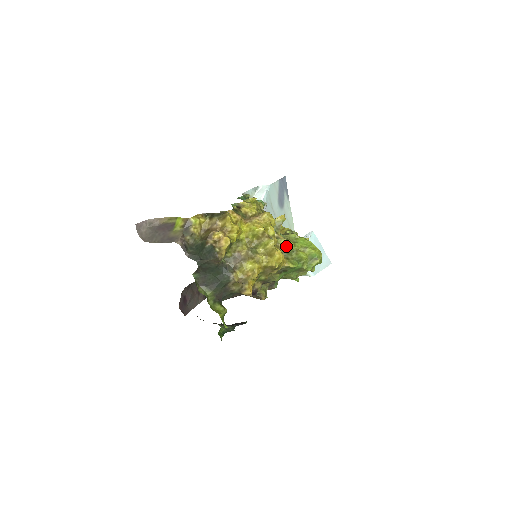
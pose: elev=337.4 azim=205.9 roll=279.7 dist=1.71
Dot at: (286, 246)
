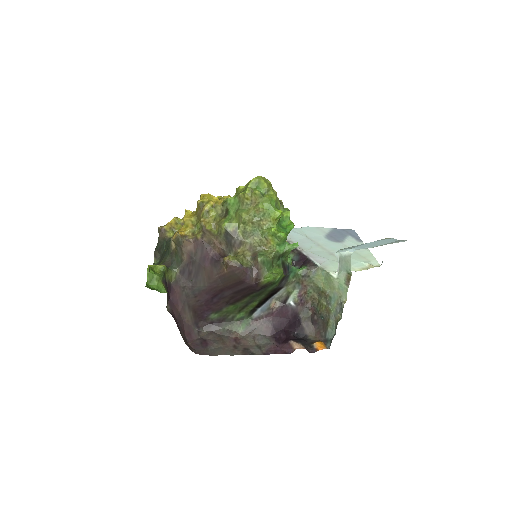
Dot at: occluded
